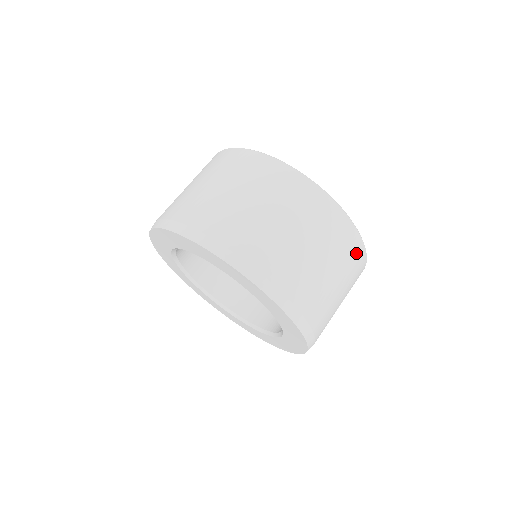
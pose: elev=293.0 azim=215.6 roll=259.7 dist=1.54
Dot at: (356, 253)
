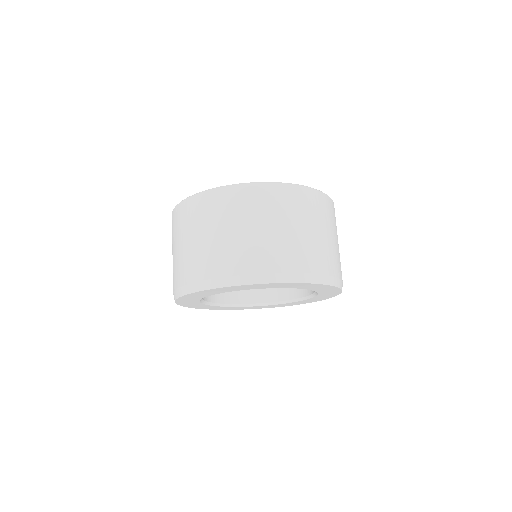
Dot at: occluded
